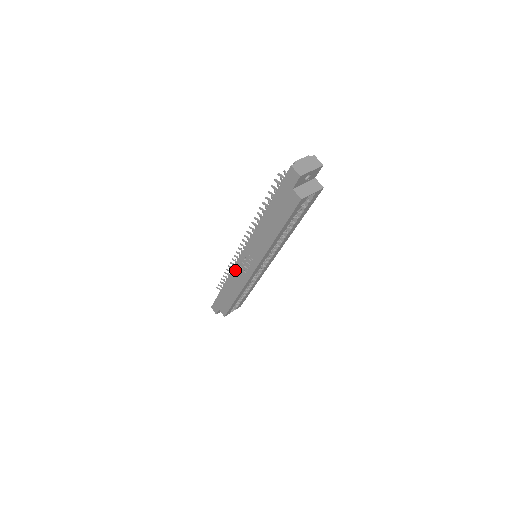
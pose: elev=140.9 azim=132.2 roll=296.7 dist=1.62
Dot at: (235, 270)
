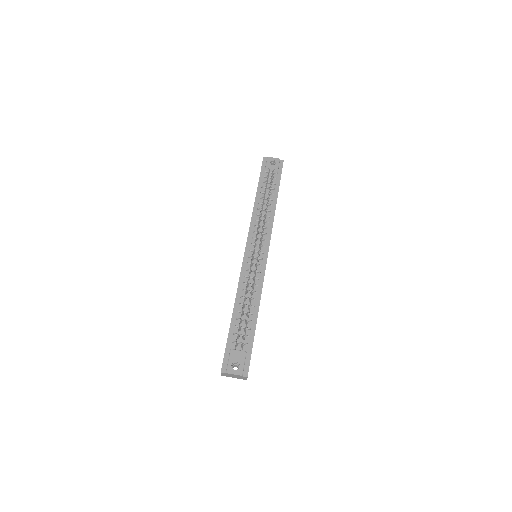
Dot at: (249, 230)
